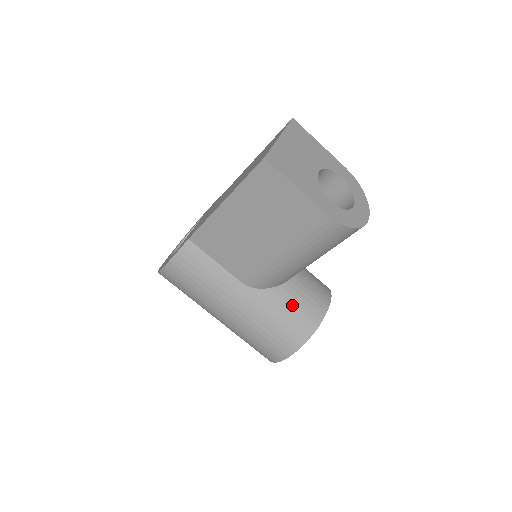
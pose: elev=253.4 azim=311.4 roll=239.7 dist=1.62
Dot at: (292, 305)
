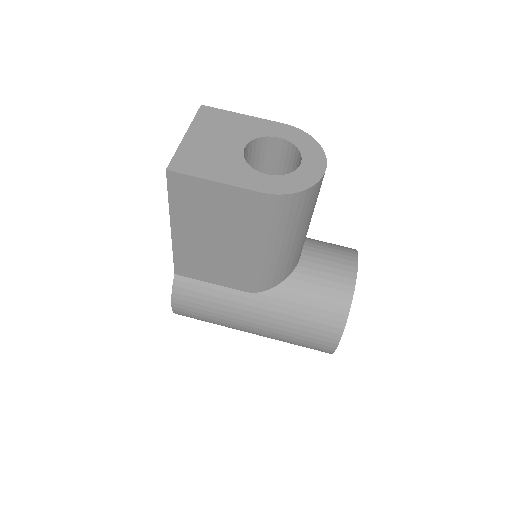
Dot at: (311, 291)
